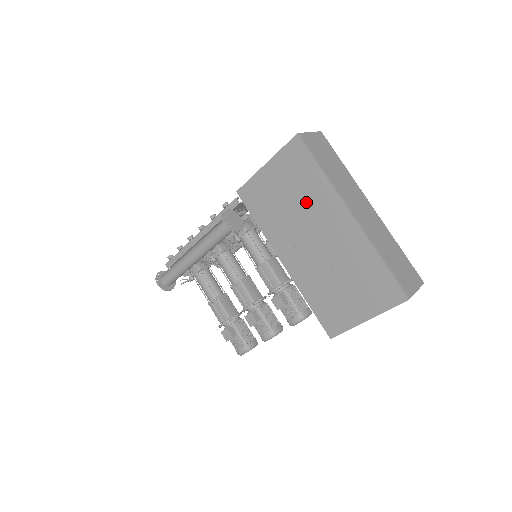
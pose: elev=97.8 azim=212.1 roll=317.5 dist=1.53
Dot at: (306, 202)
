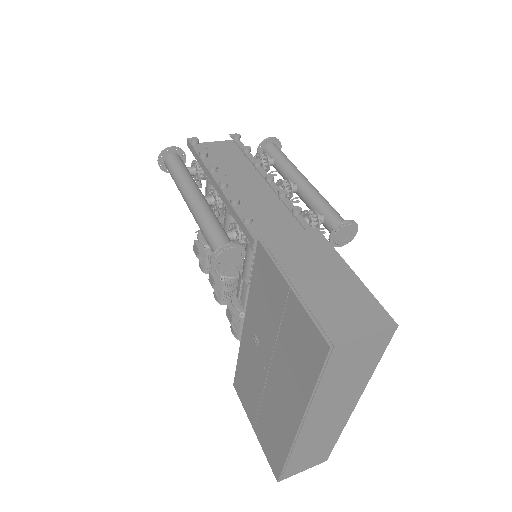
Dot at: (286, 360)
